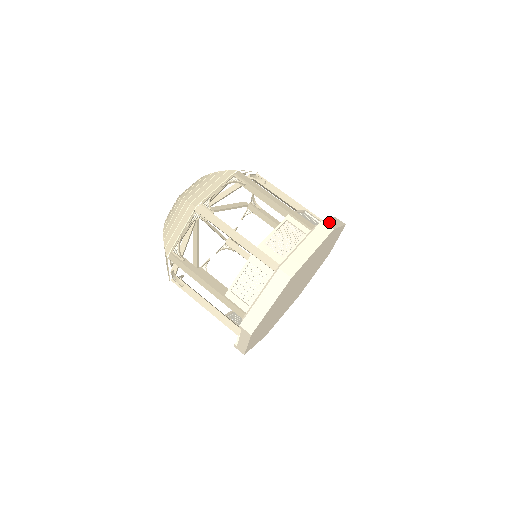
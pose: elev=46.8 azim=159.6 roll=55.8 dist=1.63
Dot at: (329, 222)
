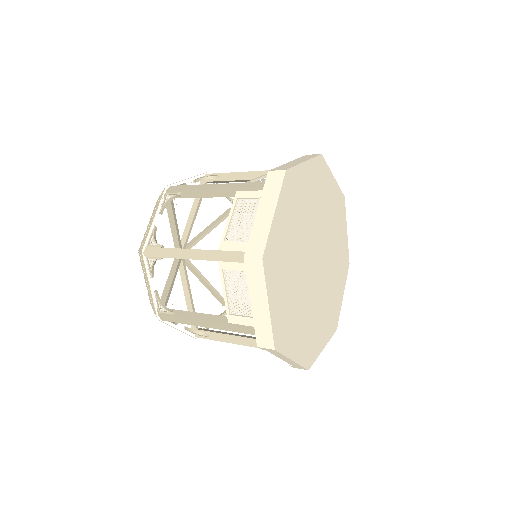
Dot at: (284, 166)
